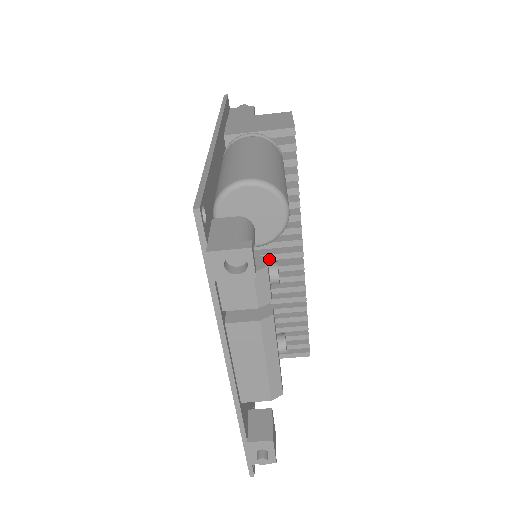
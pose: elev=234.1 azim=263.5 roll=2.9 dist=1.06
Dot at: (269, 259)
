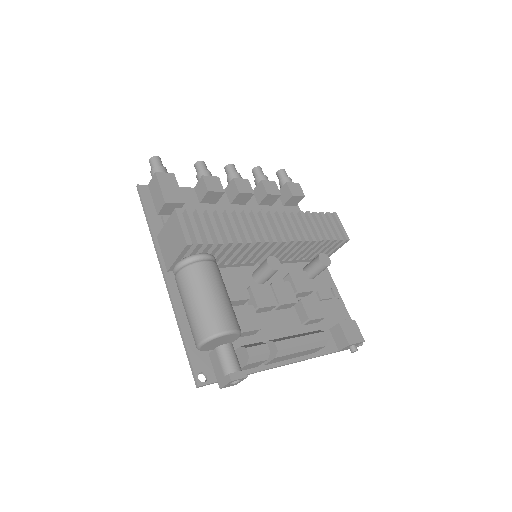
Dot at: occluded
